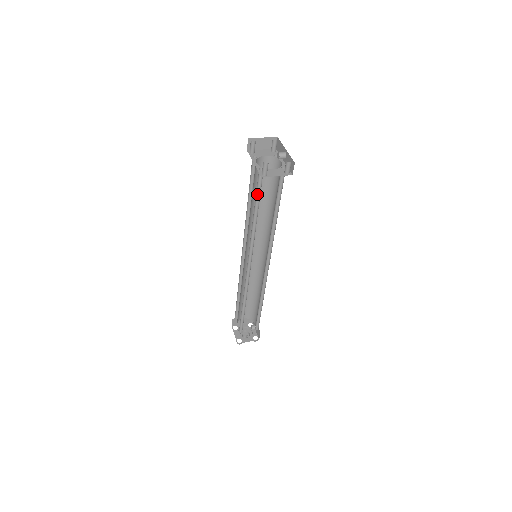
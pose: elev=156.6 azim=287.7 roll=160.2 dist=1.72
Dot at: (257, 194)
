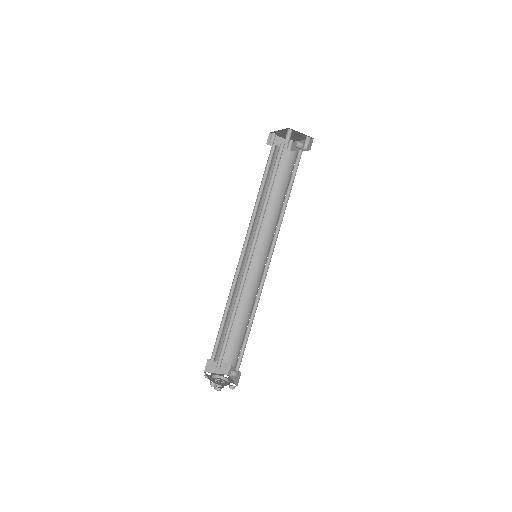
Dot at: (274, 170)
